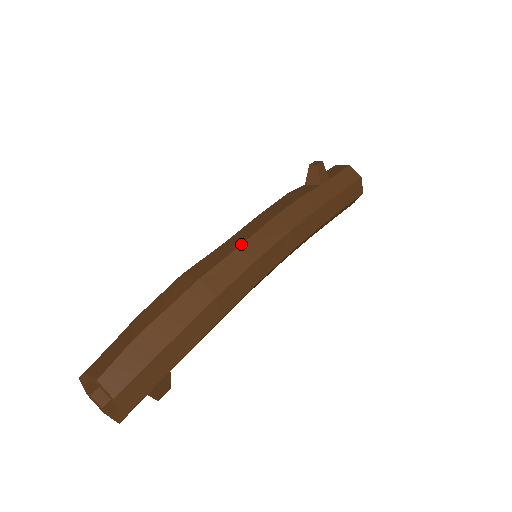
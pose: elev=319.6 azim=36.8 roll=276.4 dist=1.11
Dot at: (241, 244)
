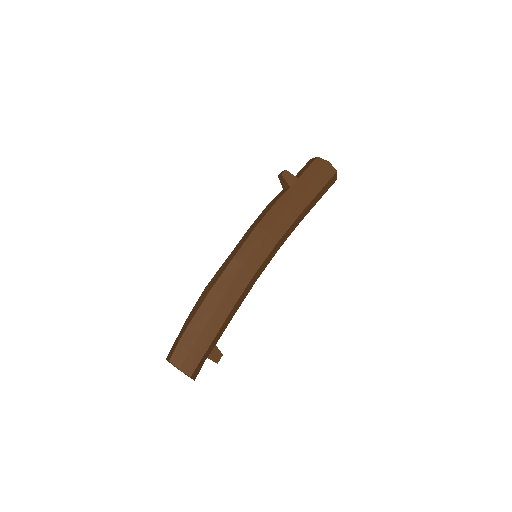
Dot at: (234, 257)
